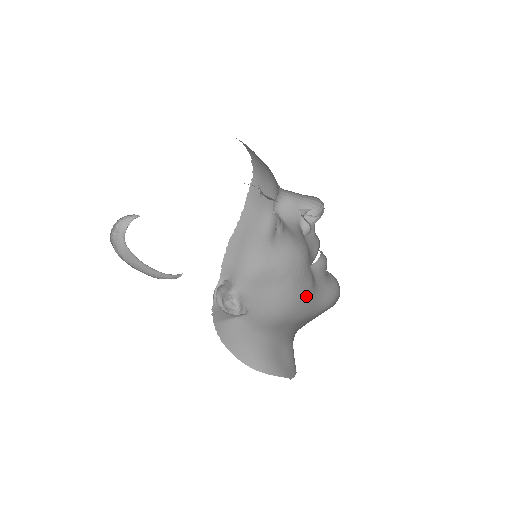
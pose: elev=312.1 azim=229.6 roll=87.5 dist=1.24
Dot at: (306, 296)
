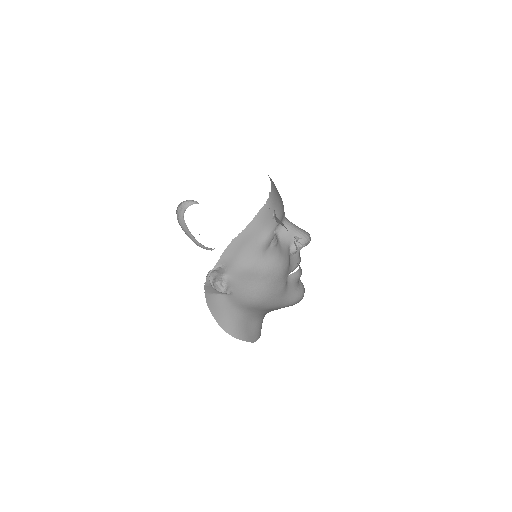
Dot at: (277, 295)
